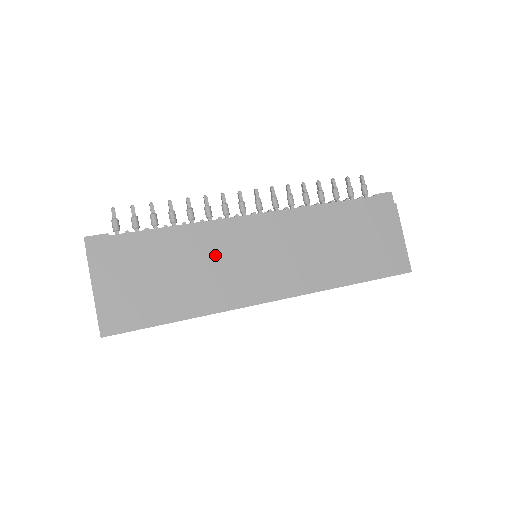
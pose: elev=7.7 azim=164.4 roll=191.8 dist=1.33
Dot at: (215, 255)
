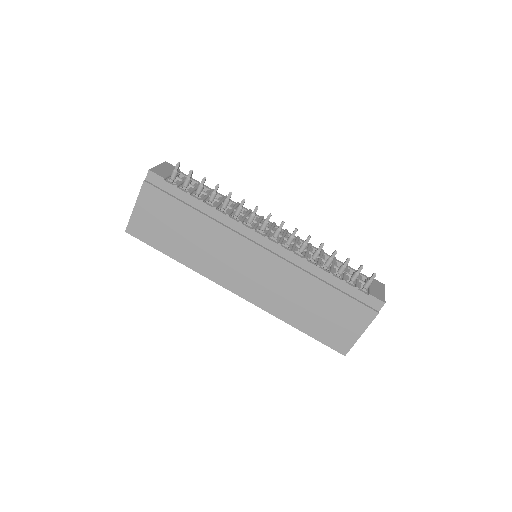
Dot at: (219, 242)
